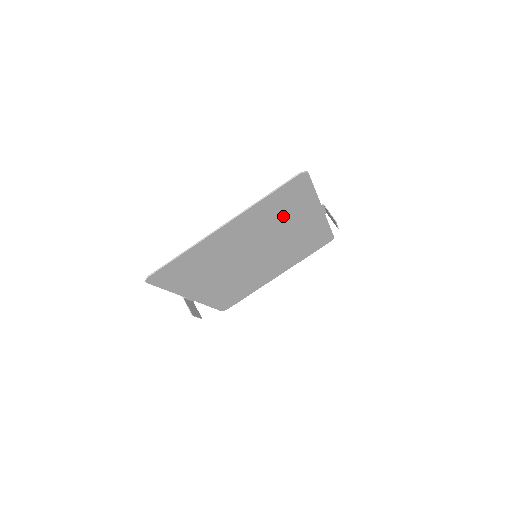
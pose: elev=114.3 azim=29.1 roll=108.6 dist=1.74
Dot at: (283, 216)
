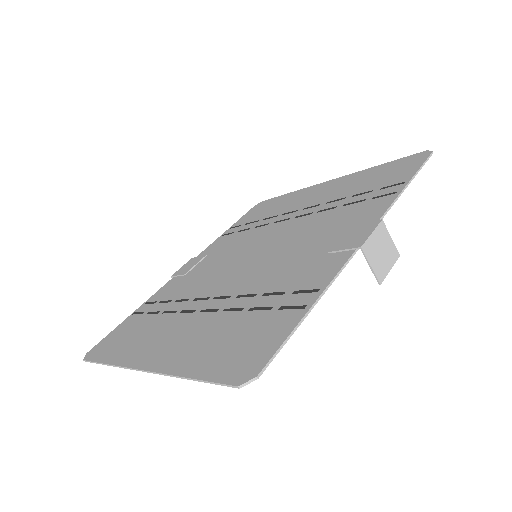
Dot at: (263, 299)
